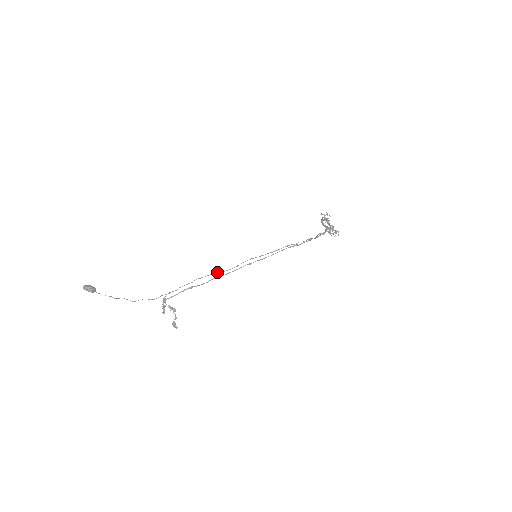
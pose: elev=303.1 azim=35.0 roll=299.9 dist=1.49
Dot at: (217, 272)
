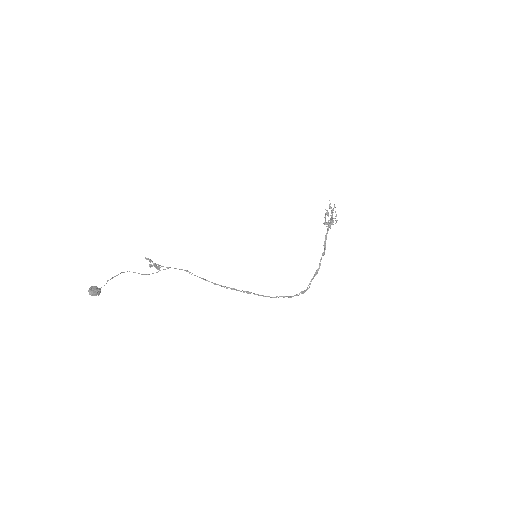
Dot at: (219, 285)
